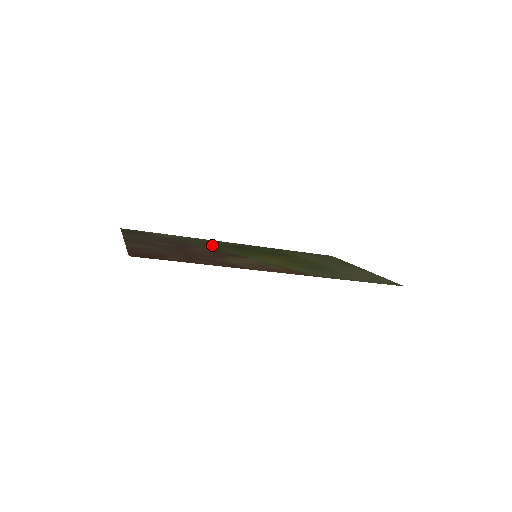
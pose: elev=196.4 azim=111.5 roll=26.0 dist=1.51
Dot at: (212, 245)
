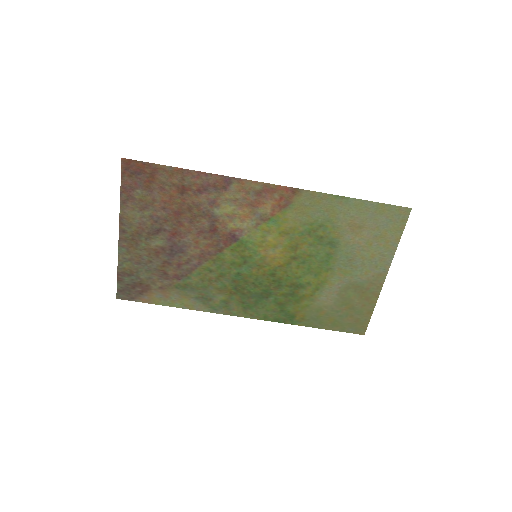
Dot at: (212, 279)
